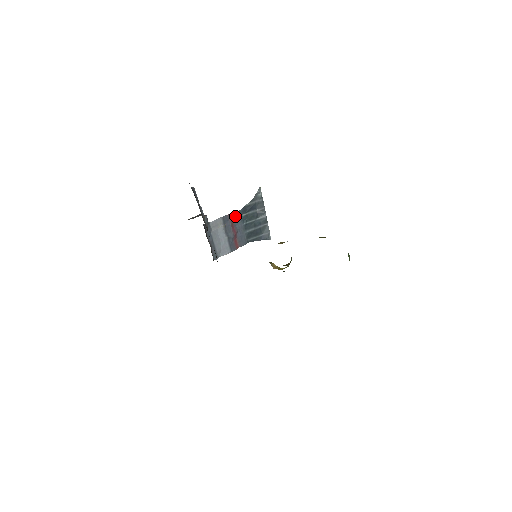
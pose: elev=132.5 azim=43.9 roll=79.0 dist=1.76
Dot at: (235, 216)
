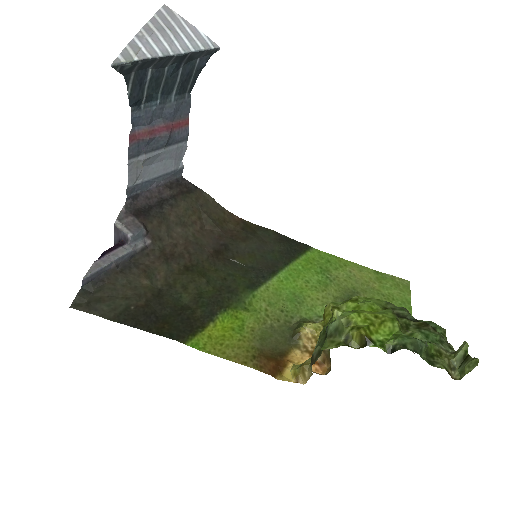
Dot at: (136, 122)
